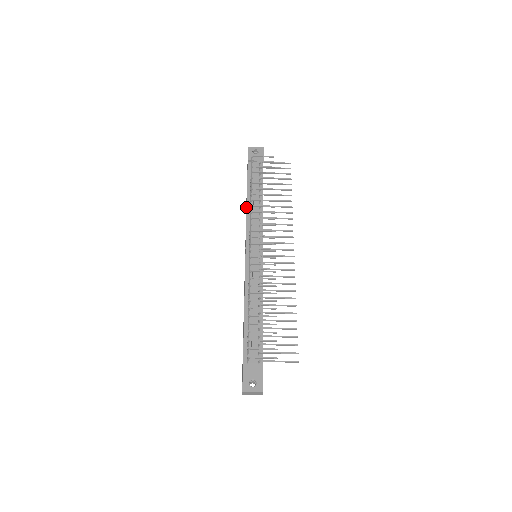
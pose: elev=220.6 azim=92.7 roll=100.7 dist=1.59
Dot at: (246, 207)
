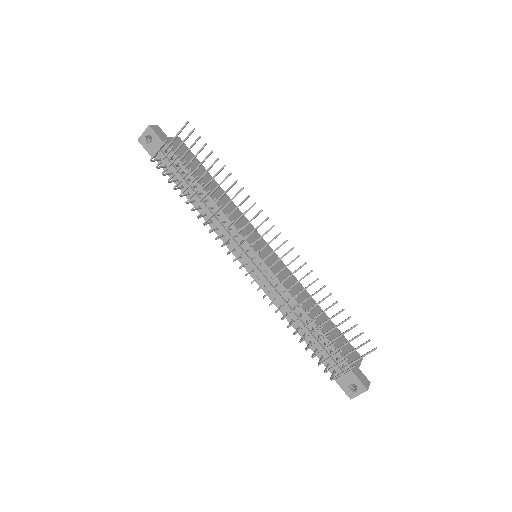
Dot at: occluded
